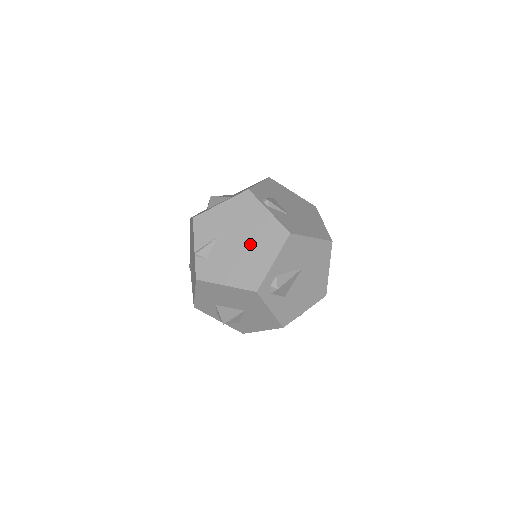
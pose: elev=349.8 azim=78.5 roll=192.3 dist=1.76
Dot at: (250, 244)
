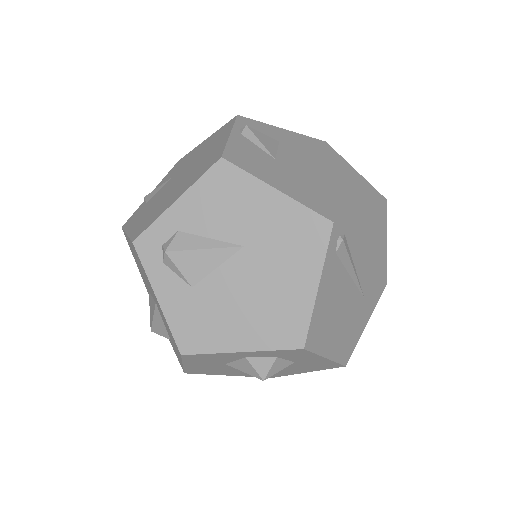
Dot at: (182, 180)
